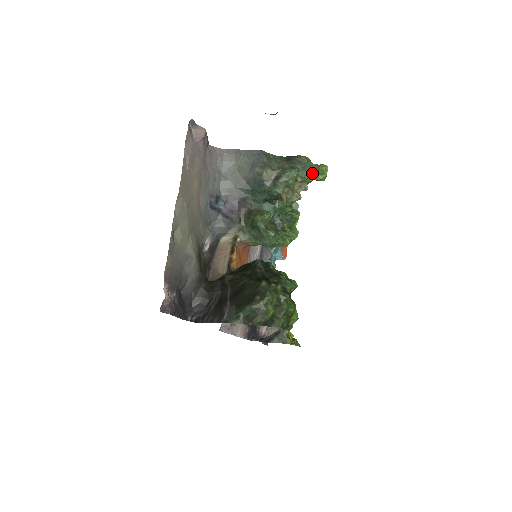
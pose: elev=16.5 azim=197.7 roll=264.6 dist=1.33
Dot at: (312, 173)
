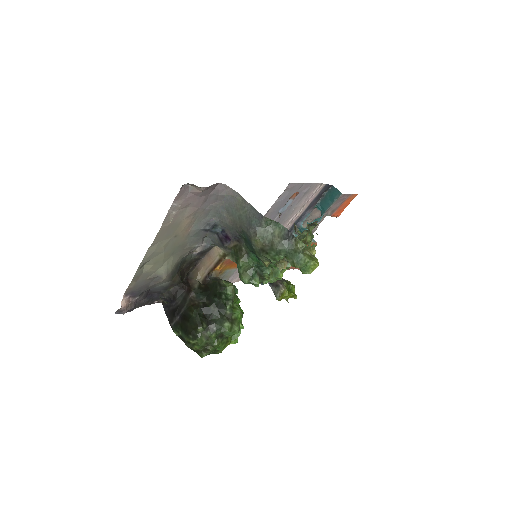
Dot at: (295, 267)
